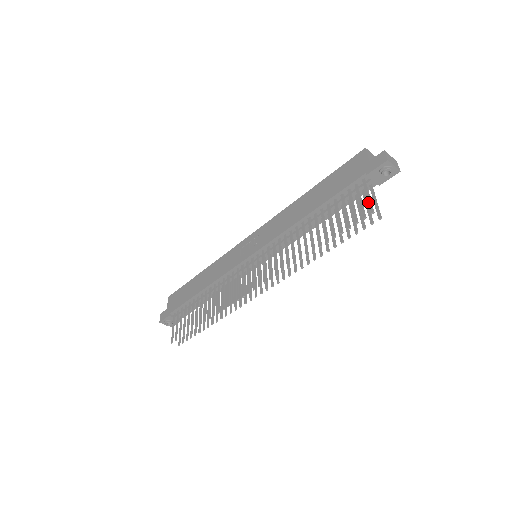
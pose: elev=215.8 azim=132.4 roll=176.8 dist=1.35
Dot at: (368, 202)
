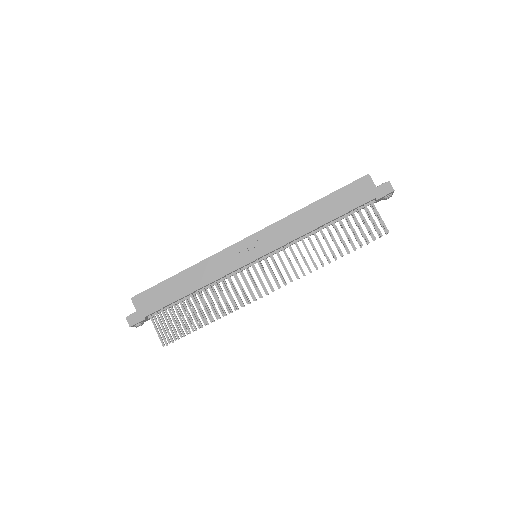
Dot at: (382, 223)
